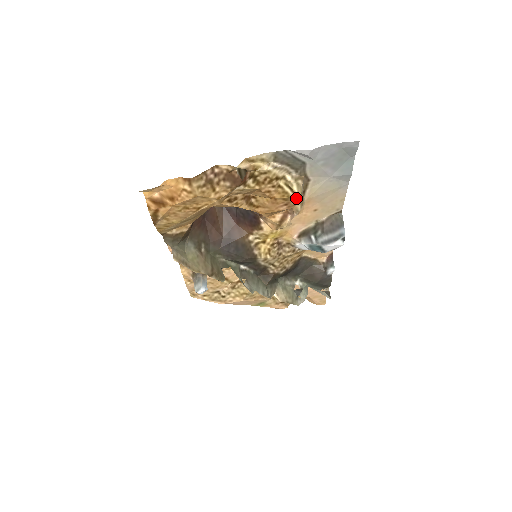
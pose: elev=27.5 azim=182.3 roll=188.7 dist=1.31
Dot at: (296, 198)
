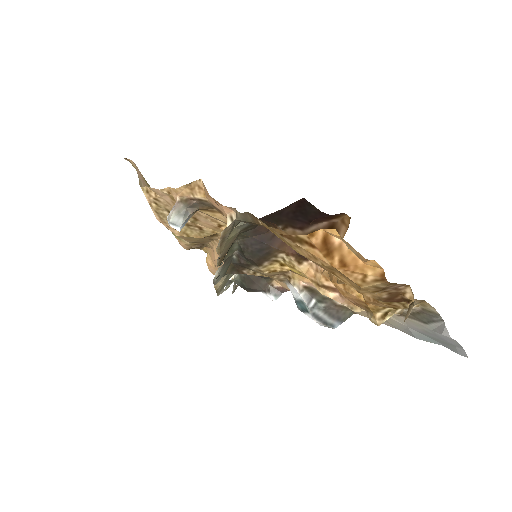
Dot at: (375, 319)
